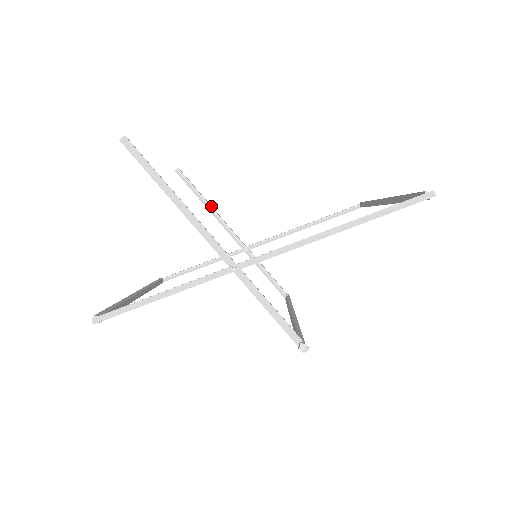
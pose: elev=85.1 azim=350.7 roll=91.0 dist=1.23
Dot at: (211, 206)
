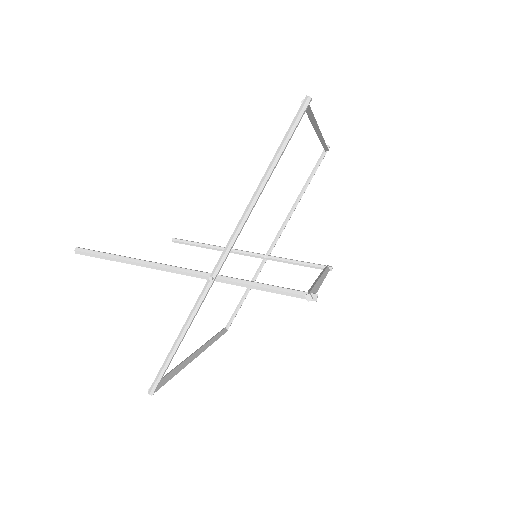
Dot at: (216, 246)
